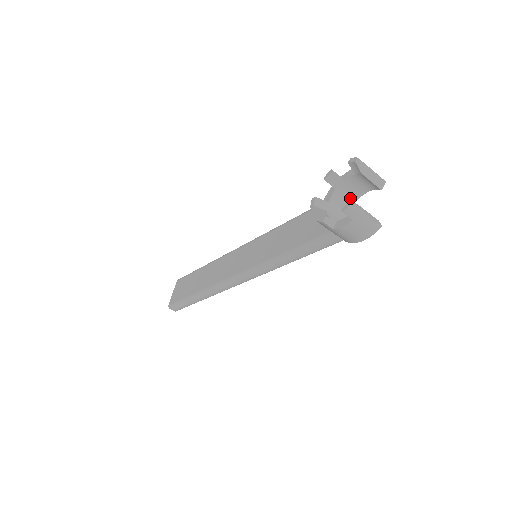
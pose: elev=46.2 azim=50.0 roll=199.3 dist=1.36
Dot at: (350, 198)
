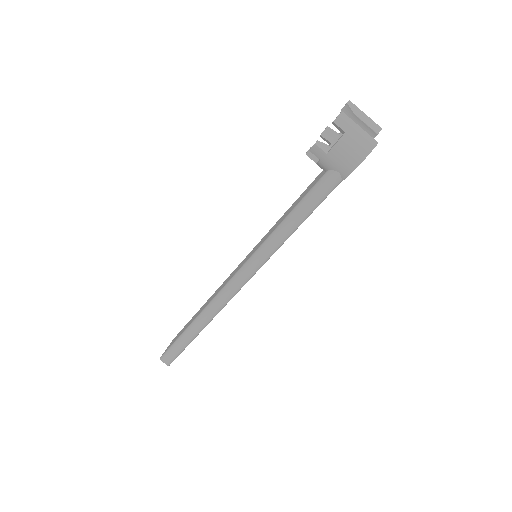
Dot at: occluded
